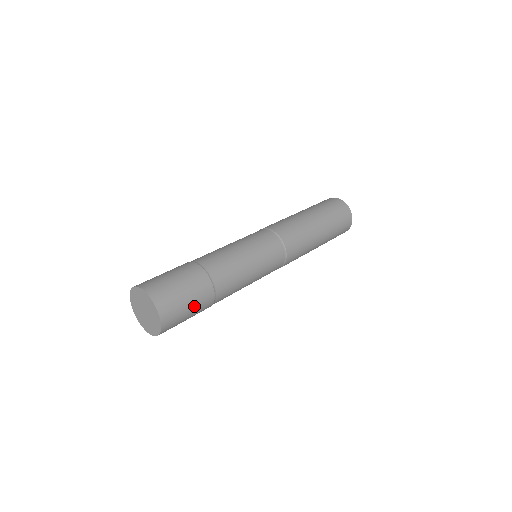
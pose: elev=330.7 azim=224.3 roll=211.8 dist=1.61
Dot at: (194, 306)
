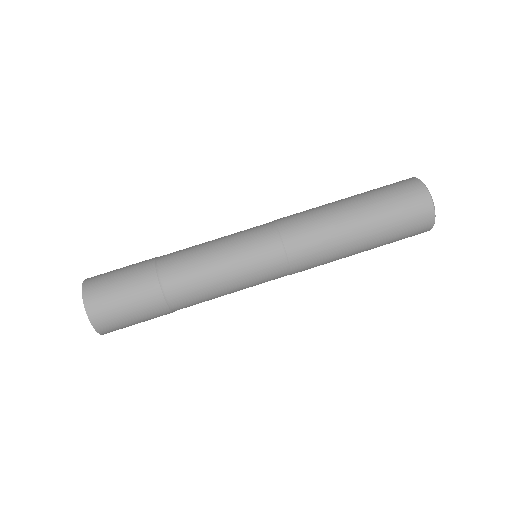
Dot at: occluded
